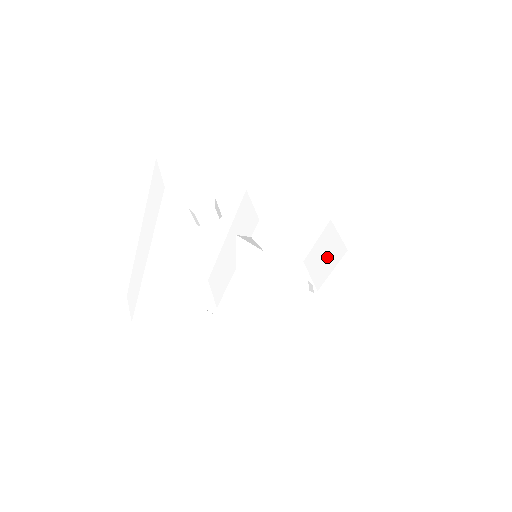
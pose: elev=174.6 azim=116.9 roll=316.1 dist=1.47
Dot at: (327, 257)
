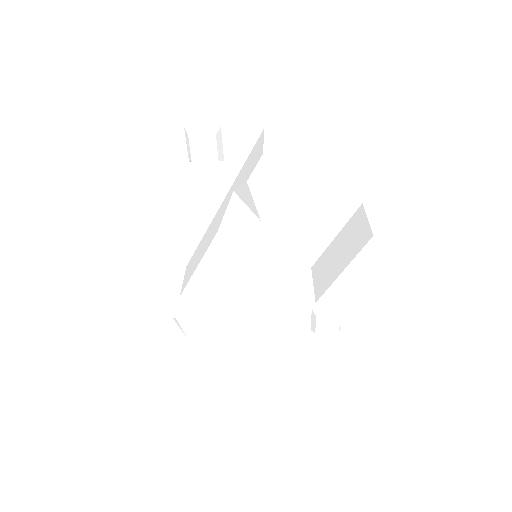
Dot at: (343, 253)
